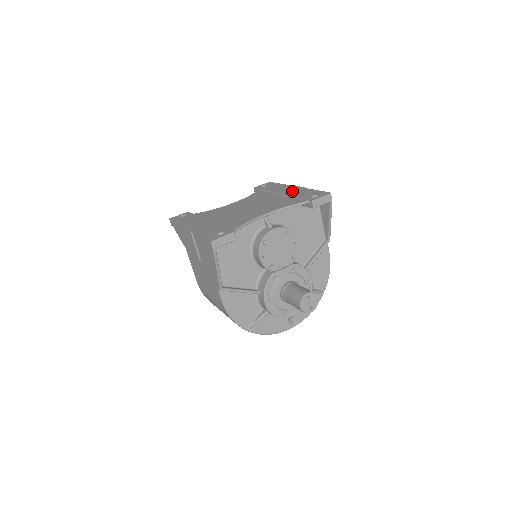
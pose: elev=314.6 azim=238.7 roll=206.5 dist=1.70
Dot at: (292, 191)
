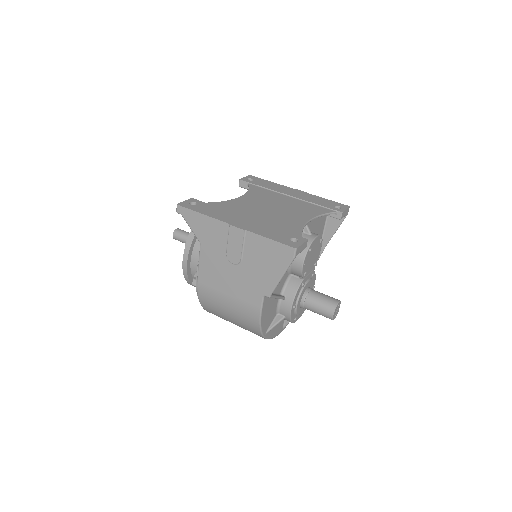
Dot at: (301, 195)
